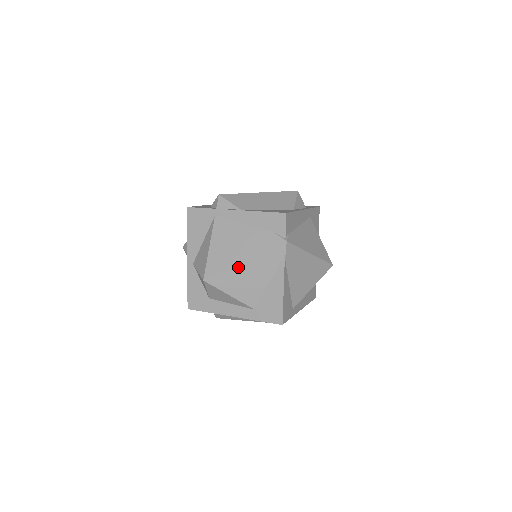
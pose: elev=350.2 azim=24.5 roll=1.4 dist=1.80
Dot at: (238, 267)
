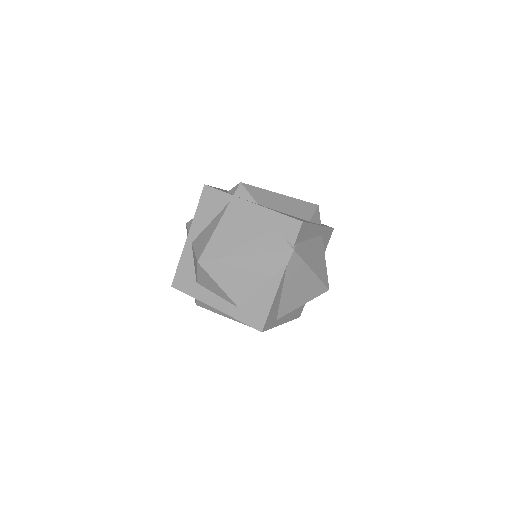
Dot at: (237, 260)
